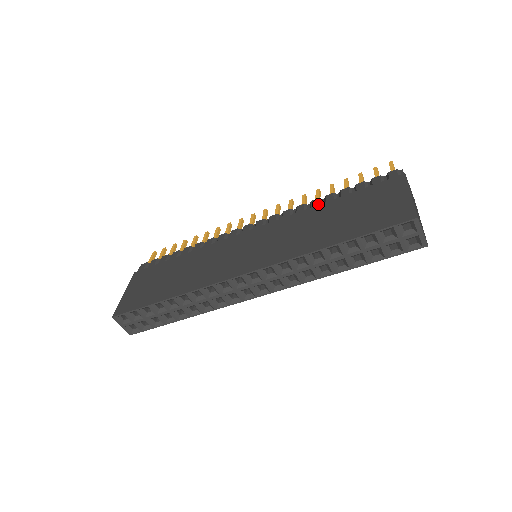
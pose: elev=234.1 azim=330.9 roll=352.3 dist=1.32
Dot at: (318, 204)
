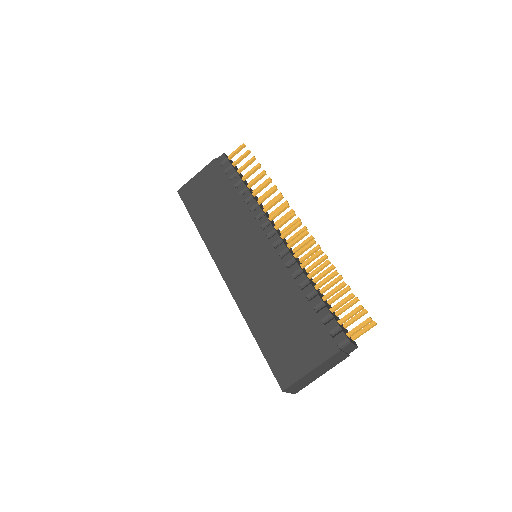
Dot at: (299, 284)
